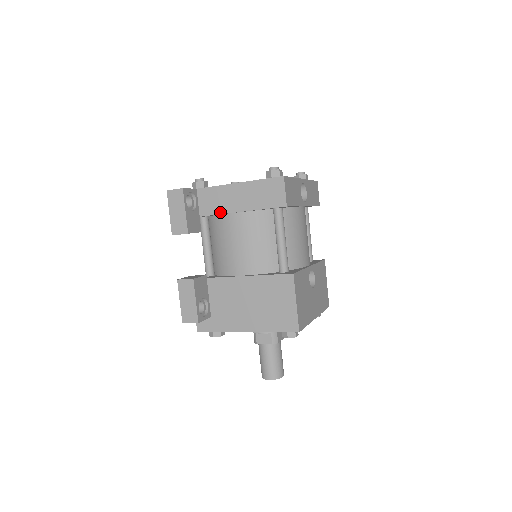
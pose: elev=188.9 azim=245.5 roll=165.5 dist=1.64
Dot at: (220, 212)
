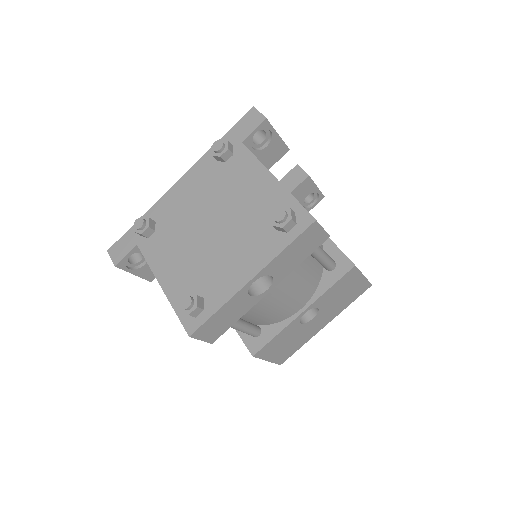
Dot at: occluded
